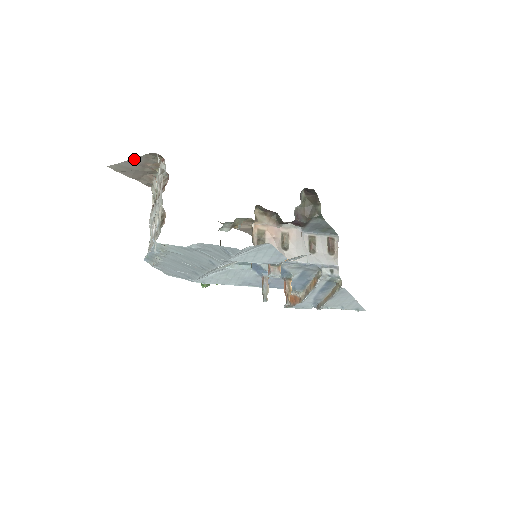
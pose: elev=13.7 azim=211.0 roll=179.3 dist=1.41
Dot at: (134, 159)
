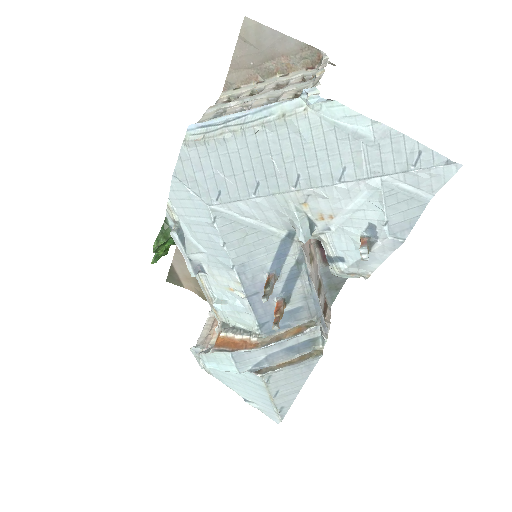
Dot at: (288, 37)
